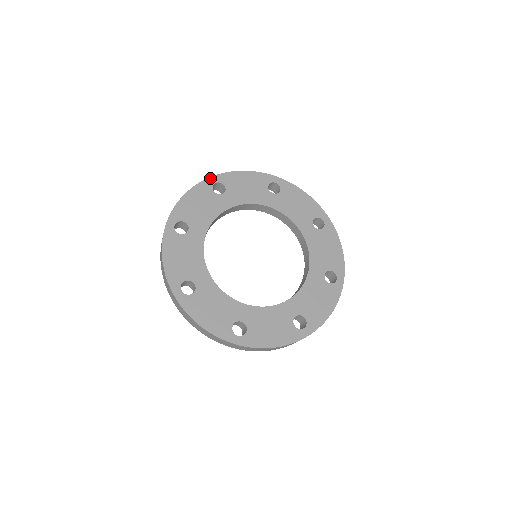
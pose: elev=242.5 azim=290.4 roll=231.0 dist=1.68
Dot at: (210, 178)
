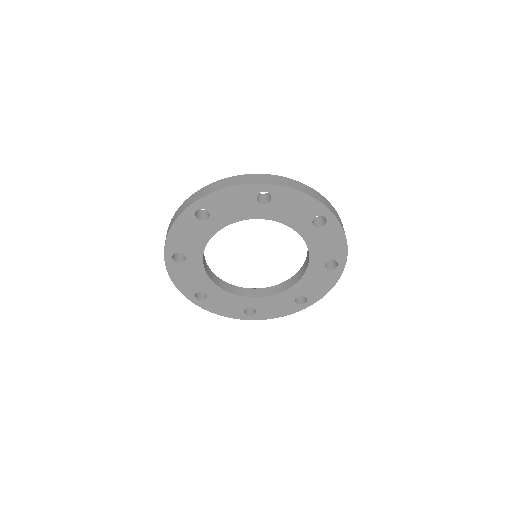
Dot at: (189, 207)
